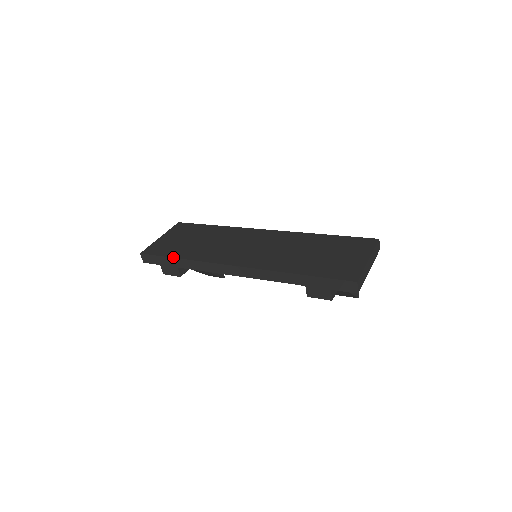
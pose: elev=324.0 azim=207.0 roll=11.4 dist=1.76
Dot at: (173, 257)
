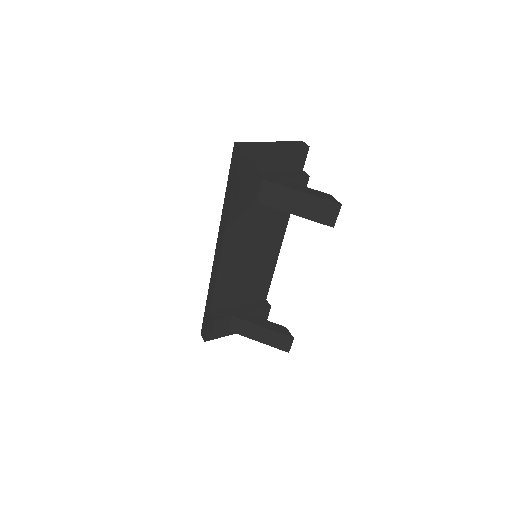
Dot at: (206, 306)
